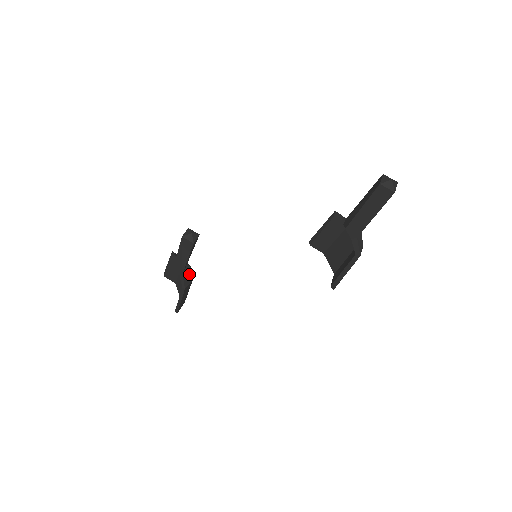
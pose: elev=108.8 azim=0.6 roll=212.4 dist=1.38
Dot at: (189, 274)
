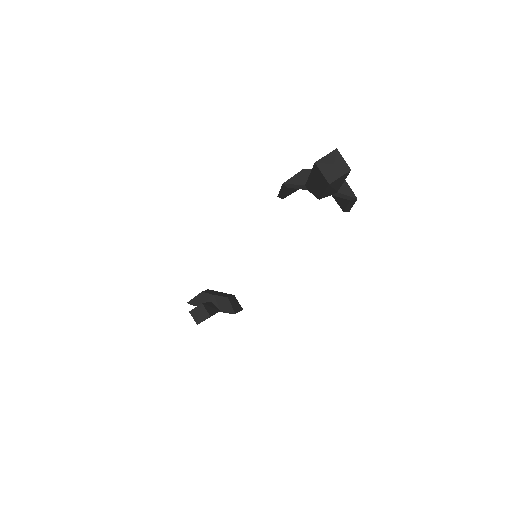
Dot at: (221, 300)
